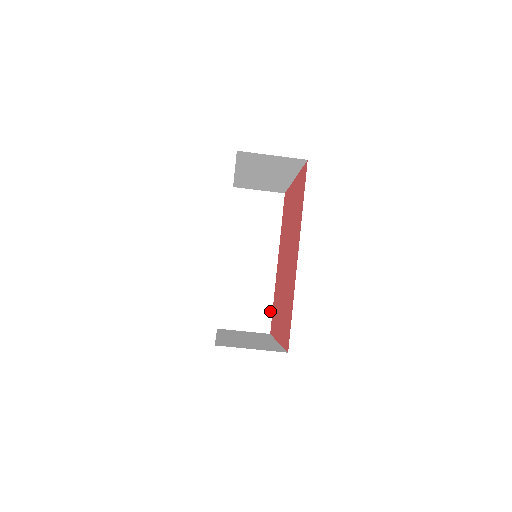
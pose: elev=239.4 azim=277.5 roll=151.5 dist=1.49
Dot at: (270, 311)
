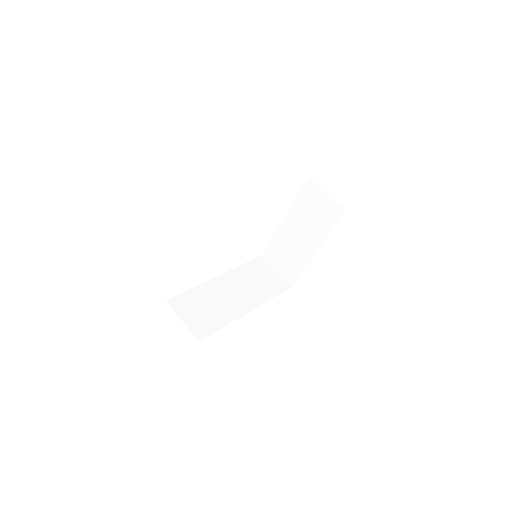
Dot at: (215, 330)
